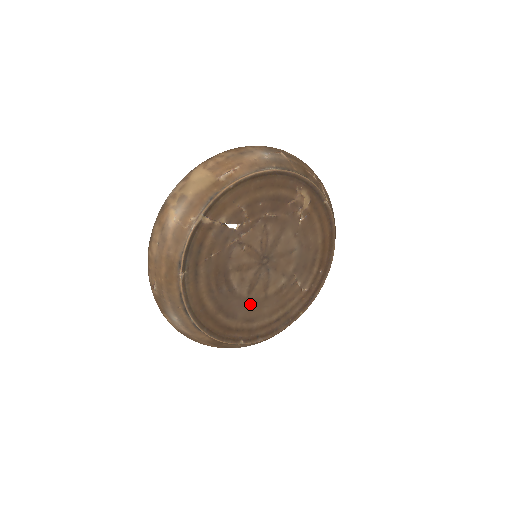
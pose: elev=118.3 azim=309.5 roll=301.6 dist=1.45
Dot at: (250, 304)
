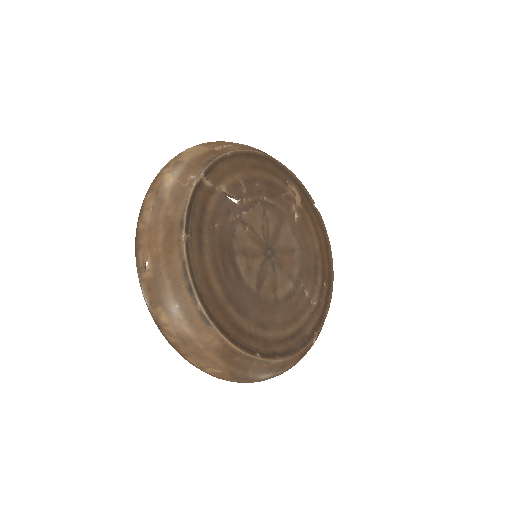
Dot at: (261, 304)
